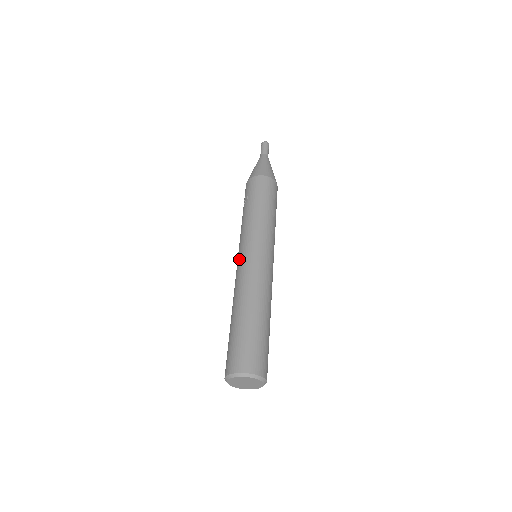
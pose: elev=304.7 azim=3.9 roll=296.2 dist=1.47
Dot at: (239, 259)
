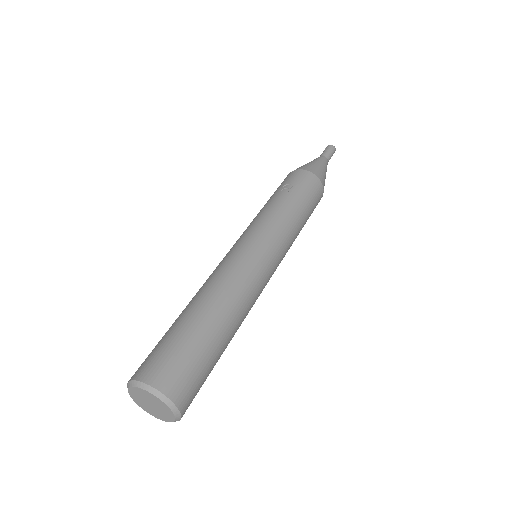
Dot at: (244, 246)
